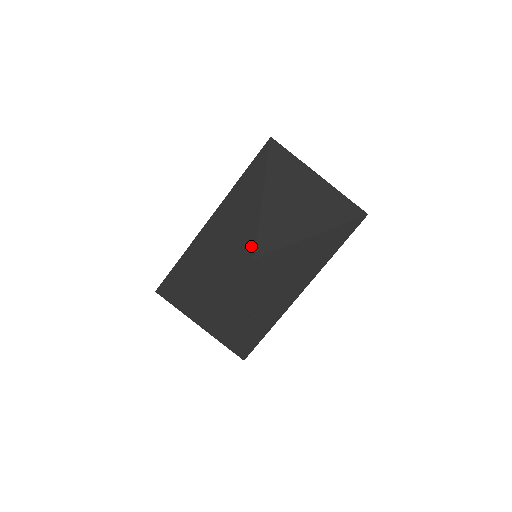
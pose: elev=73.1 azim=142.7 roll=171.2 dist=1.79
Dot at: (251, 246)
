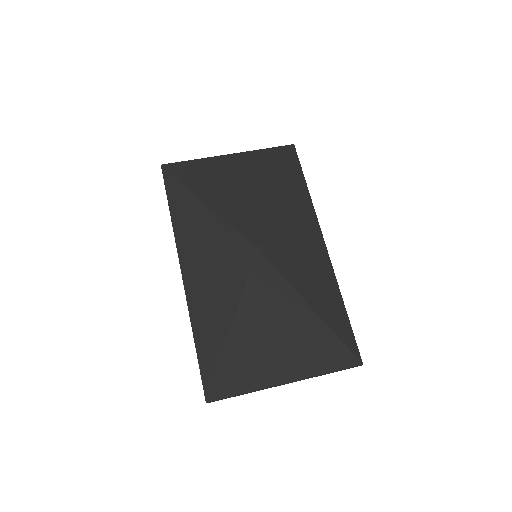
Dot at: (242, 244)
